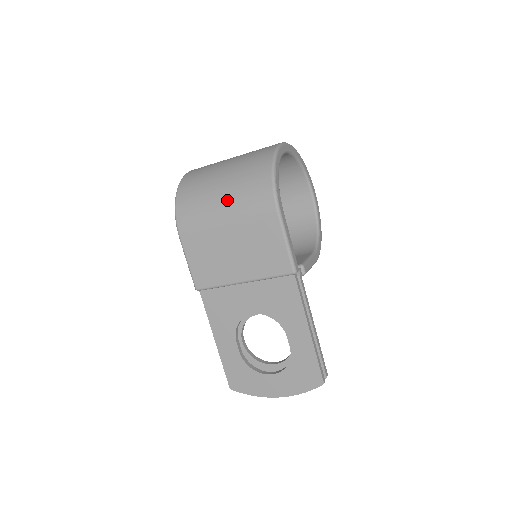
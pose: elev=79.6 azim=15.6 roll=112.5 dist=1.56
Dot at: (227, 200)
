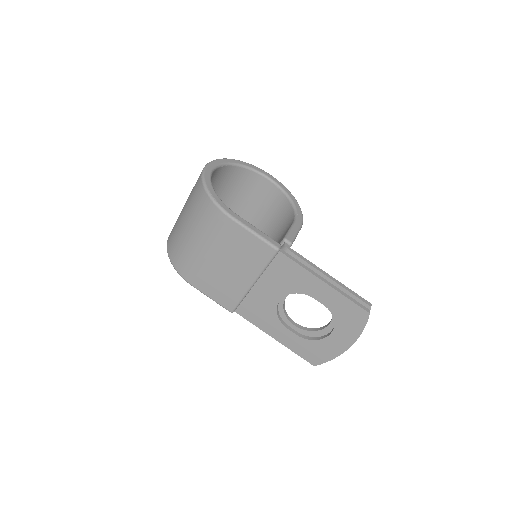
Dot at: (196, 236)
